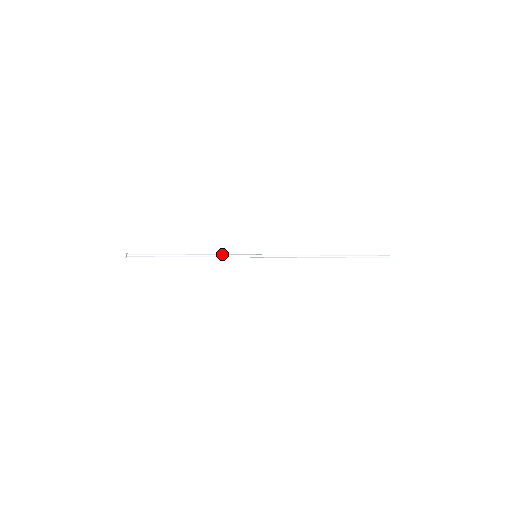
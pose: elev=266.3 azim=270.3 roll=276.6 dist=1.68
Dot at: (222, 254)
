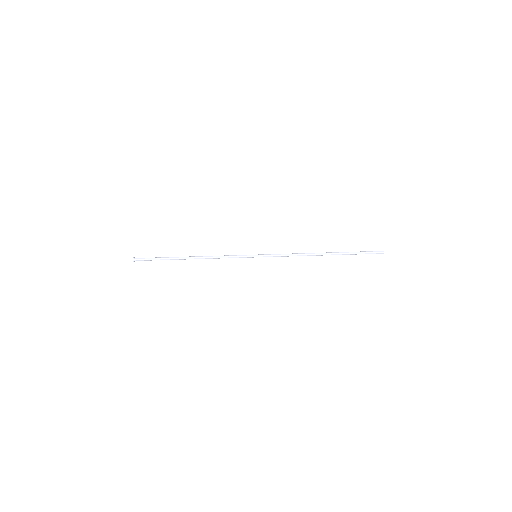
Dot at: (224, 257)
